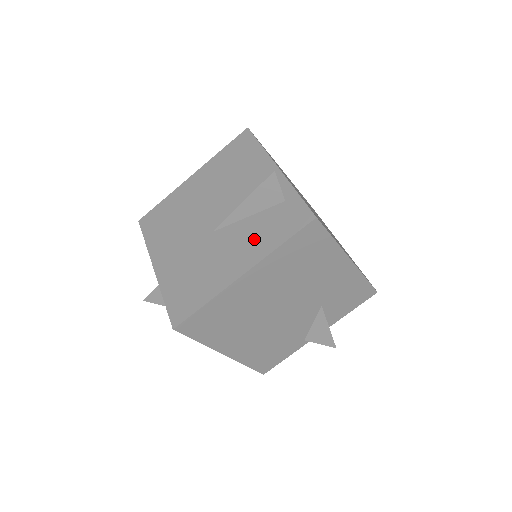
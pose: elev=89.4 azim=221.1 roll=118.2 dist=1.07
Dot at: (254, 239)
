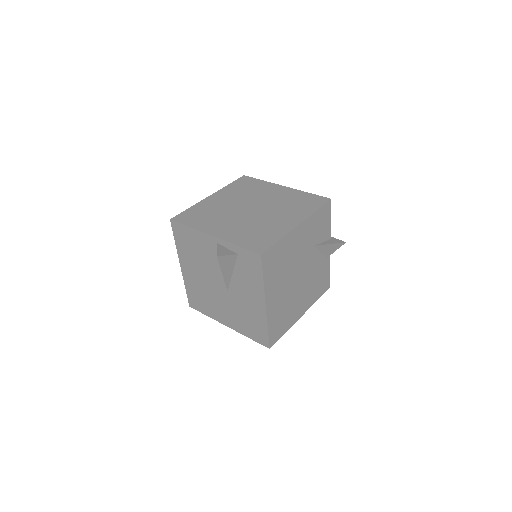
Dot at: (249, 284)
